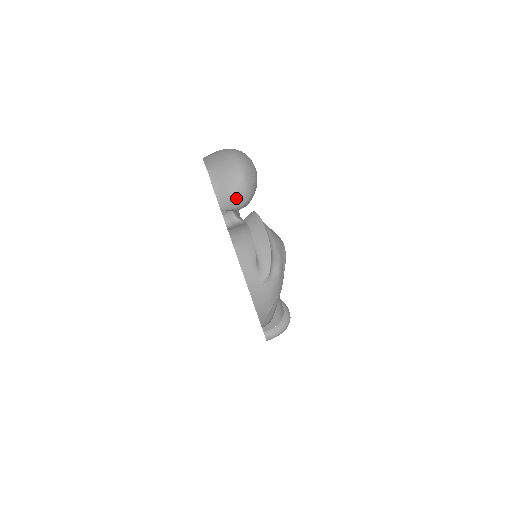
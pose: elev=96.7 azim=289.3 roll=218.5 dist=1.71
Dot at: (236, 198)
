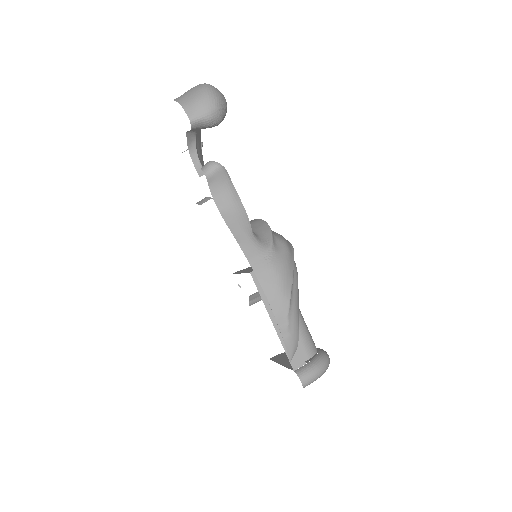
Dot at: (204, 101)
